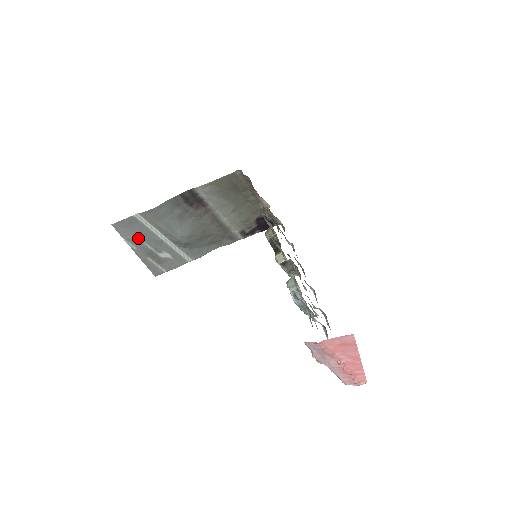
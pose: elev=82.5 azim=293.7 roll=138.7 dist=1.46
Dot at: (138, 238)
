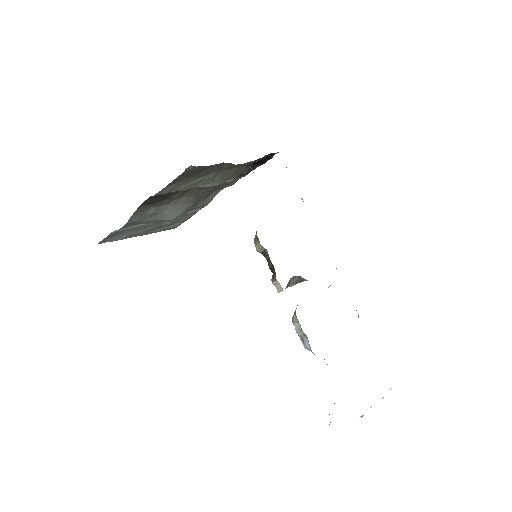
Dot at: (132, 233)
